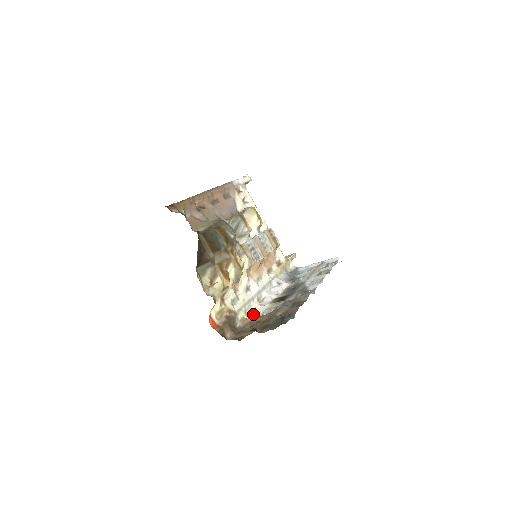
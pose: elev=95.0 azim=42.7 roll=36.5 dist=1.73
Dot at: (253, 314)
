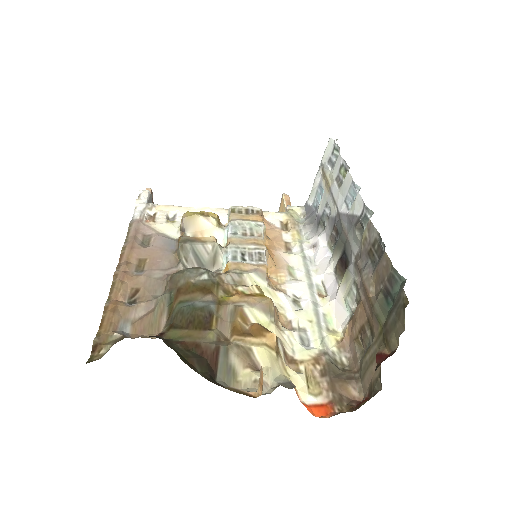
Dot at: (340, 322)
